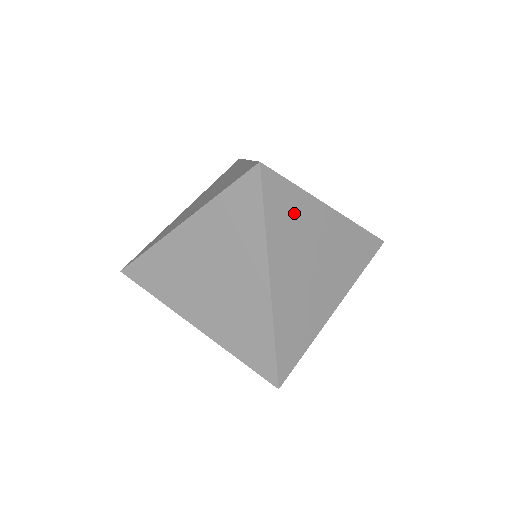
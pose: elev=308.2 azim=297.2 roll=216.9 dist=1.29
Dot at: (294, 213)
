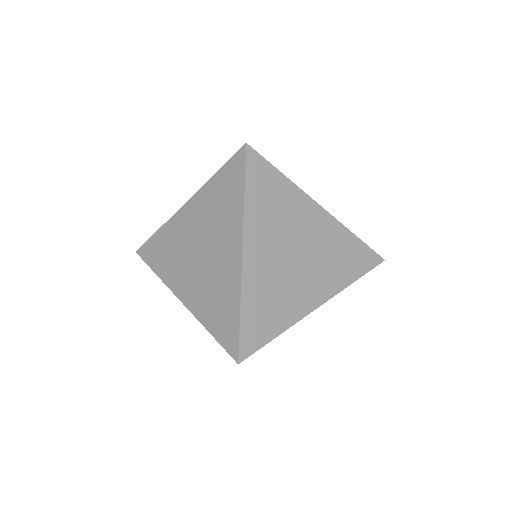
Dot at: (277, 198)
